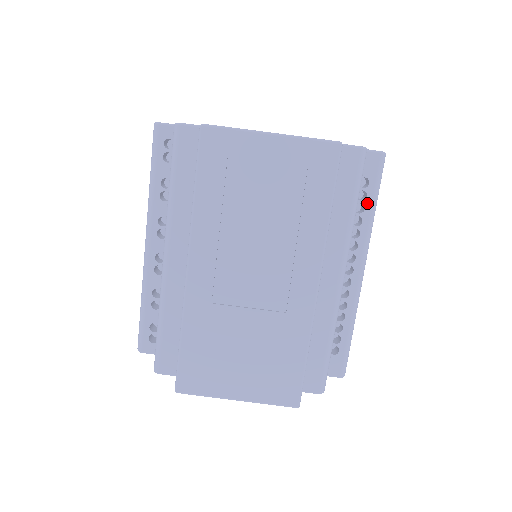
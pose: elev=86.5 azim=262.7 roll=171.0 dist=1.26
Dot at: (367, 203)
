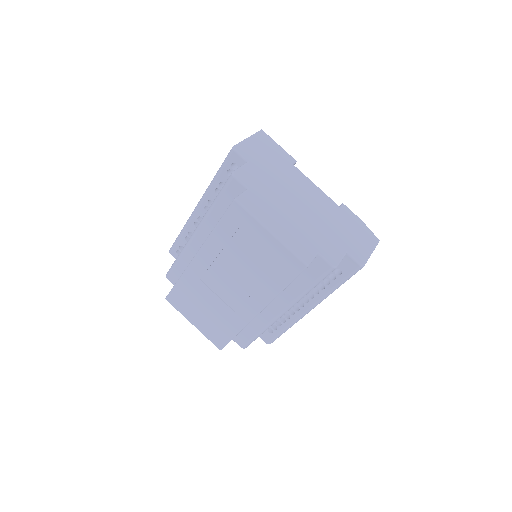
Dot at: (333, 283)
